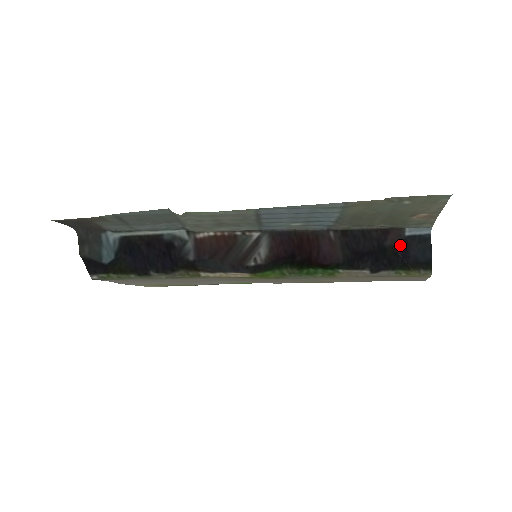
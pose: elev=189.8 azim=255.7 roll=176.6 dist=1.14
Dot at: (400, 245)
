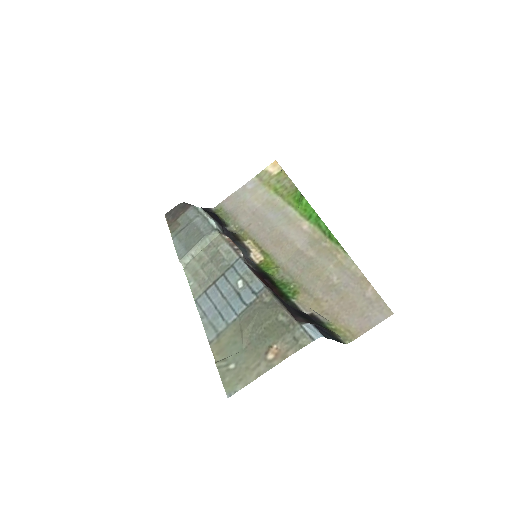
Dot at: (310, 323)
